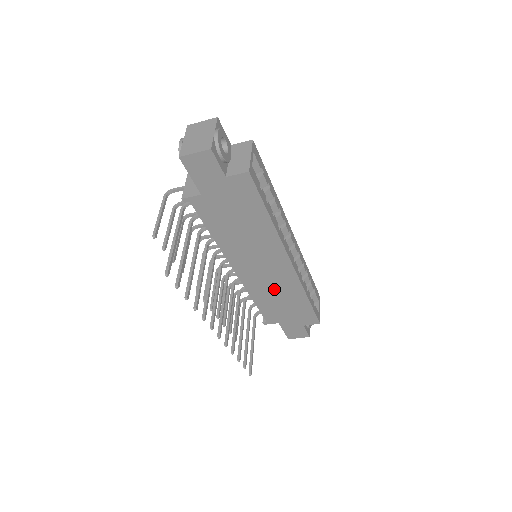
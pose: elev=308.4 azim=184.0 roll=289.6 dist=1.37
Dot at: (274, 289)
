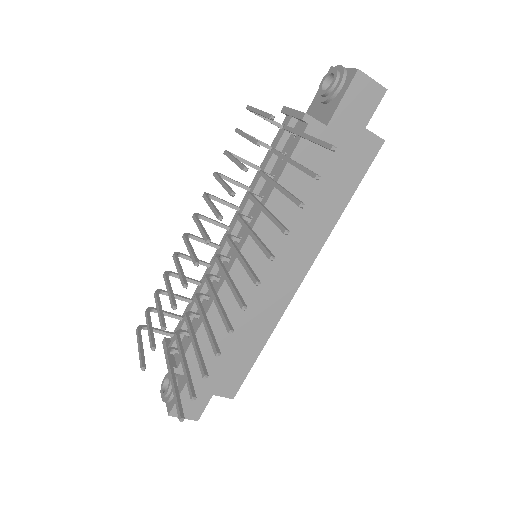
Dot at: (247, 311)
